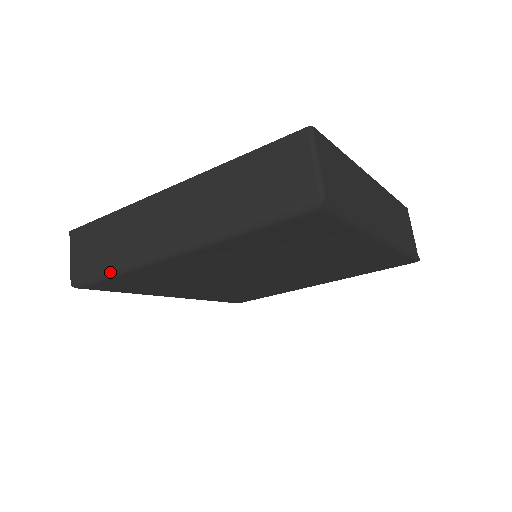
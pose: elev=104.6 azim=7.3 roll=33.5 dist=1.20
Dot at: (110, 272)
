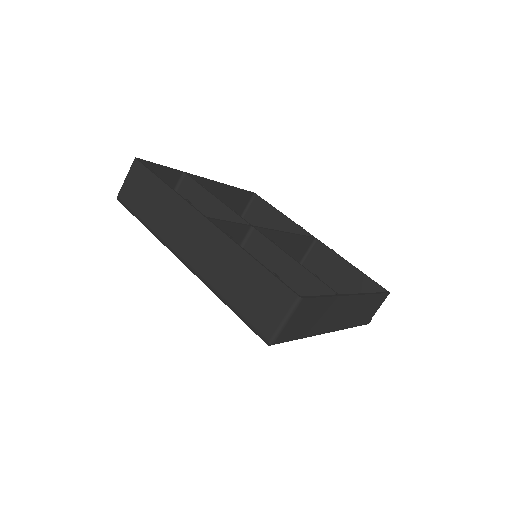
Dot at: (143, 223)
